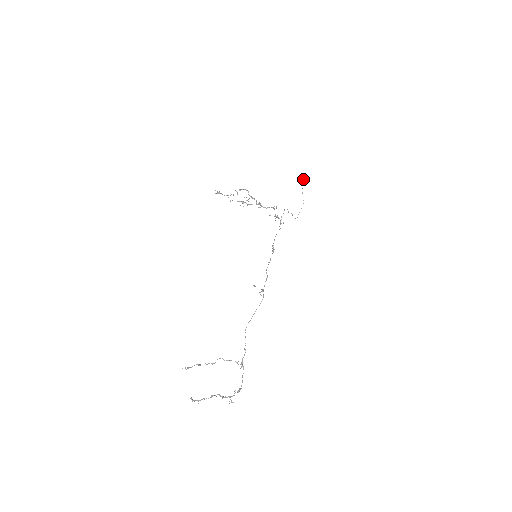
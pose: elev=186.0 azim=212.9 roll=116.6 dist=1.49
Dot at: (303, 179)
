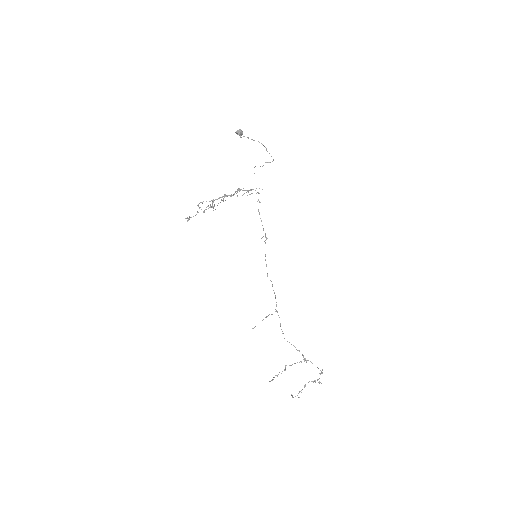
Dot at: occluded
